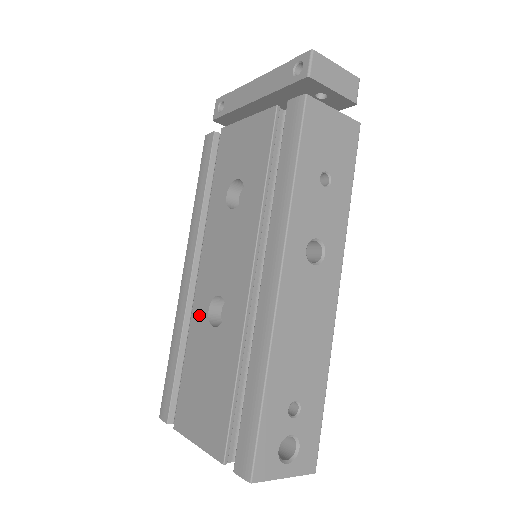
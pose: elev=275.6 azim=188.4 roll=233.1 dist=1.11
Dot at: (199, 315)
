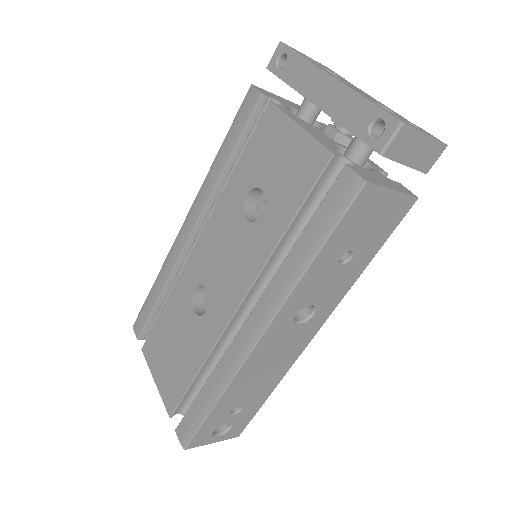
Dot at: (185, 285)
